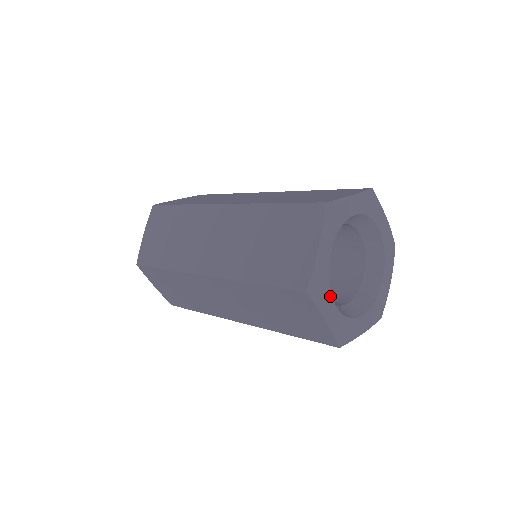
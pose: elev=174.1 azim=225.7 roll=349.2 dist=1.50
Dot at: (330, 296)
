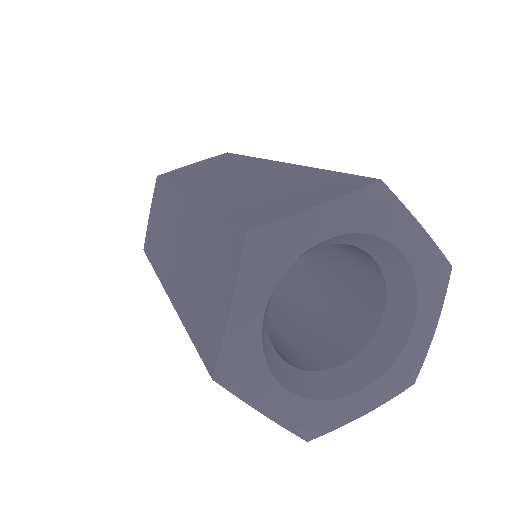
Dot at: (270, 288)
